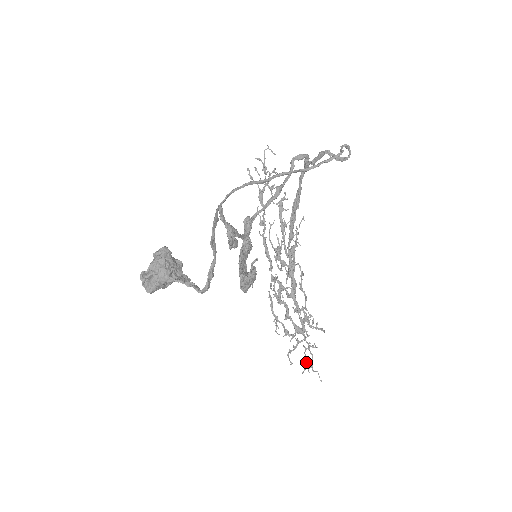
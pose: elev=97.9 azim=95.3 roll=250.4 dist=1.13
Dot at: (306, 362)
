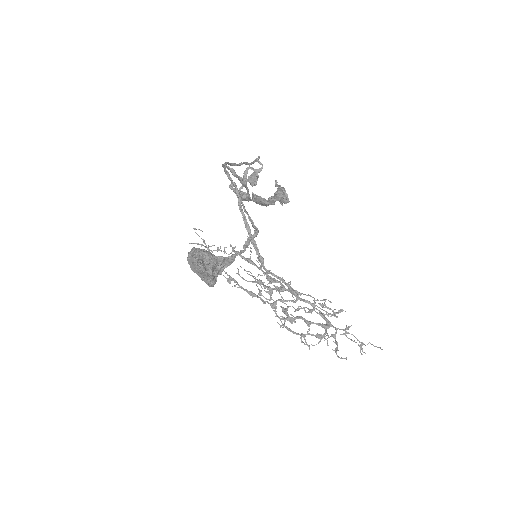
Dot at: (355, 342)
